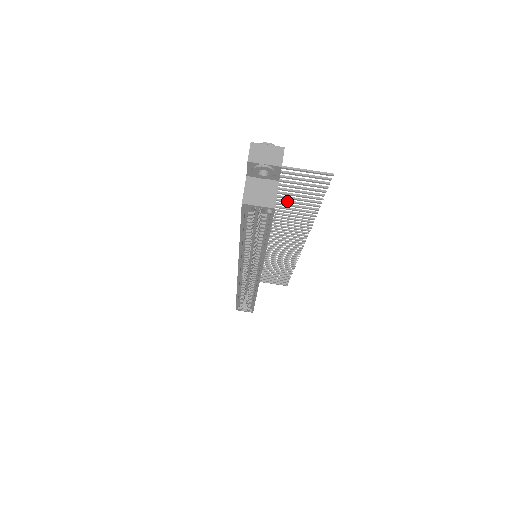
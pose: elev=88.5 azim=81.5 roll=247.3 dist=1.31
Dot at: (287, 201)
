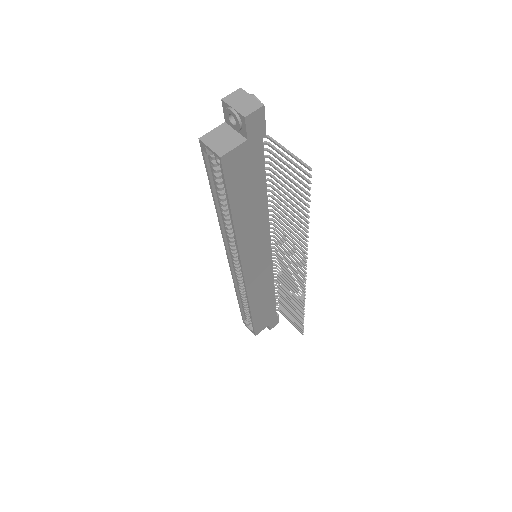
Dot at: (283, 195)
